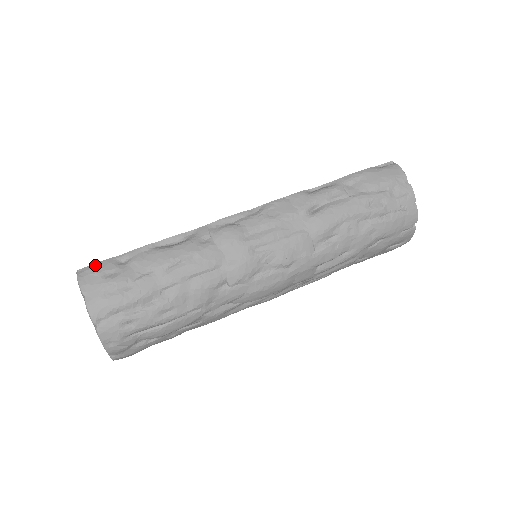
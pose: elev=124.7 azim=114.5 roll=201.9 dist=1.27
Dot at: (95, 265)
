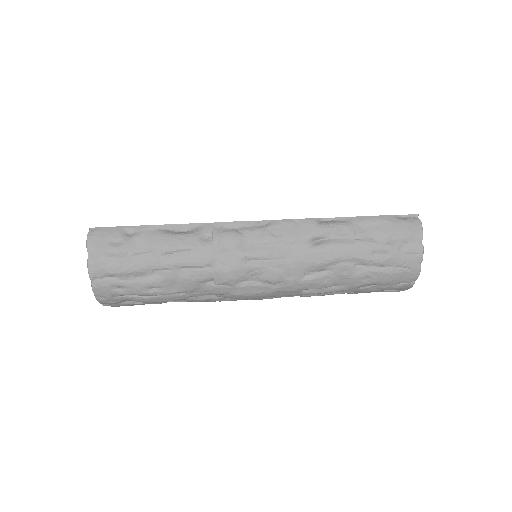
Dot at: (105, 229)
